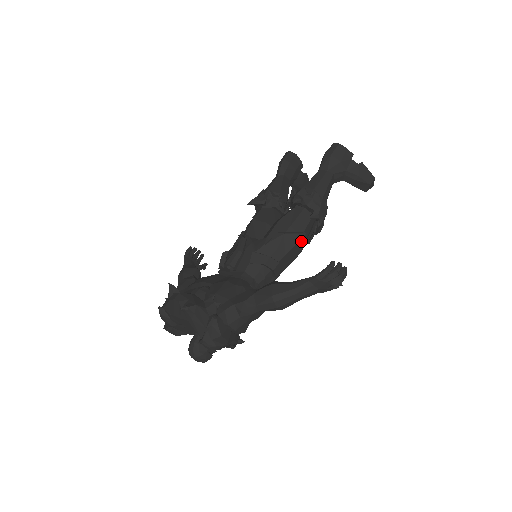
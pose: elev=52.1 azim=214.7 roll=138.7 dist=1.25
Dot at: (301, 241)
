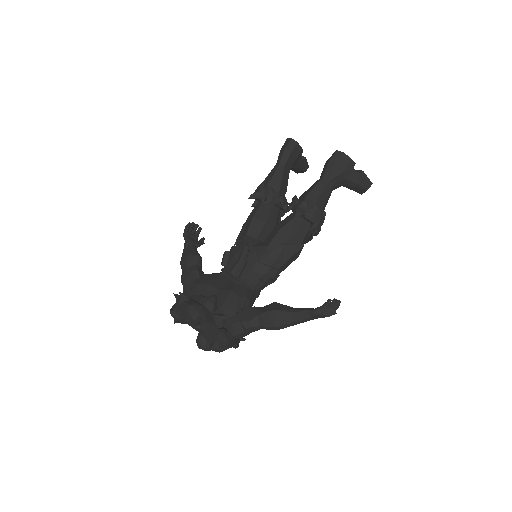
Dot at: (299, 251)
